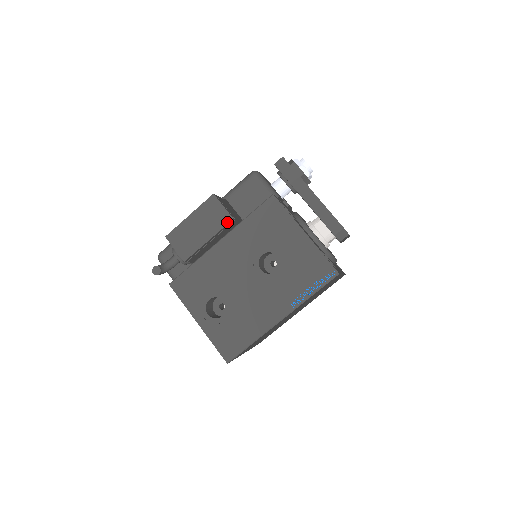
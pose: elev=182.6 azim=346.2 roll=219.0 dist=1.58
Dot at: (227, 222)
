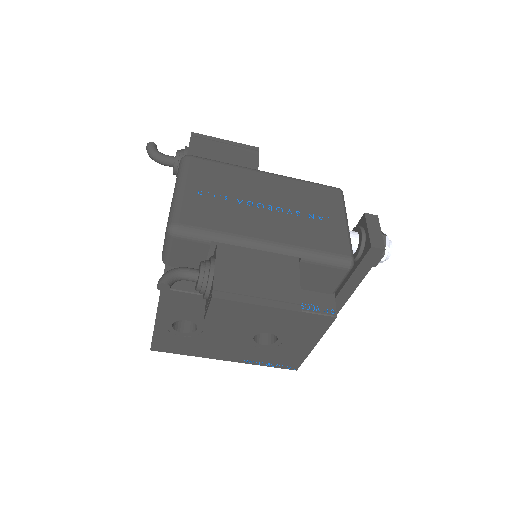
Dot at: (280, 332)
